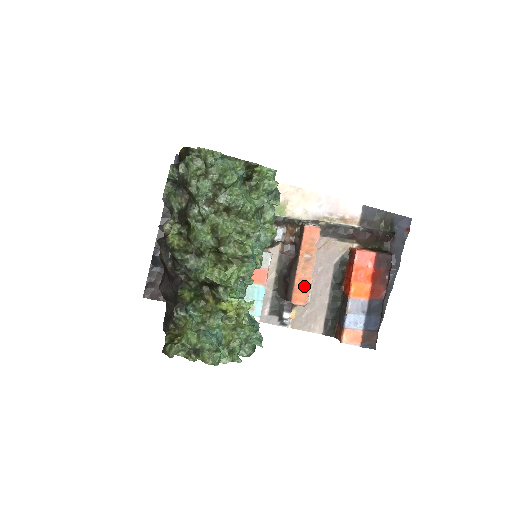
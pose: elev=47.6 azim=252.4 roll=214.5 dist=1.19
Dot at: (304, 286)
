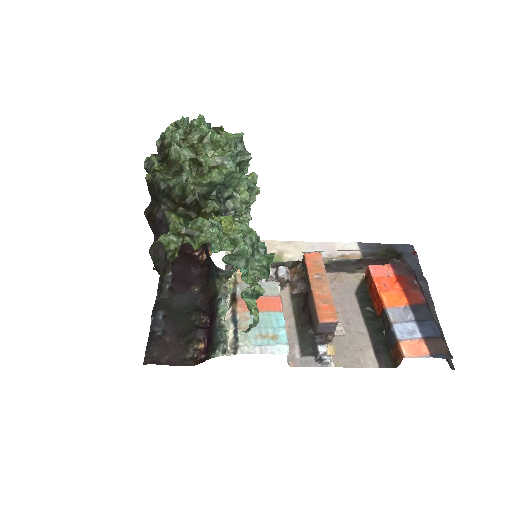
Dot at: (327, 303)
